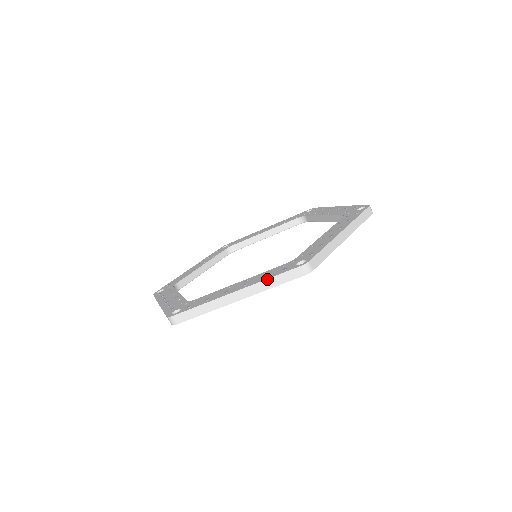
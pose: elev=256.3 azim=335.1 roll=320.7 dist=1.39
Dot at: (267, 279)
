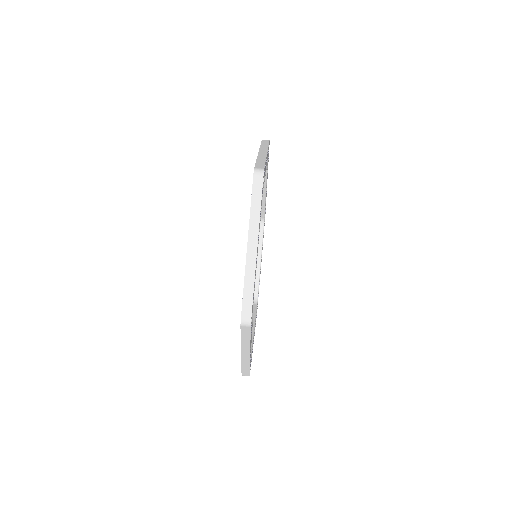
Dot at: (250, 210)
